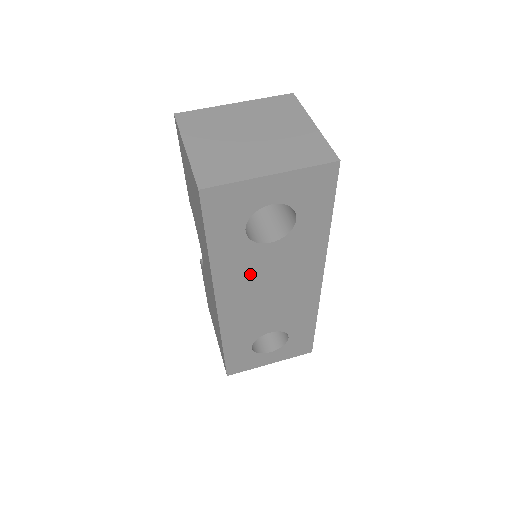
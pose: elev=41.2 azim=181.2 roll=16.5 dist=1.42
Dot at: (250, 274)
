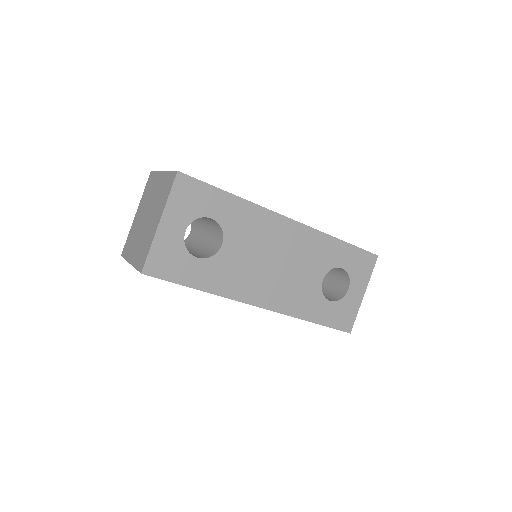
Dot at: (244, 271)
